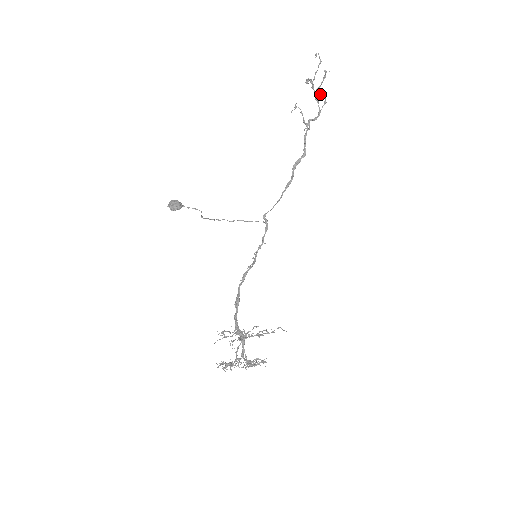
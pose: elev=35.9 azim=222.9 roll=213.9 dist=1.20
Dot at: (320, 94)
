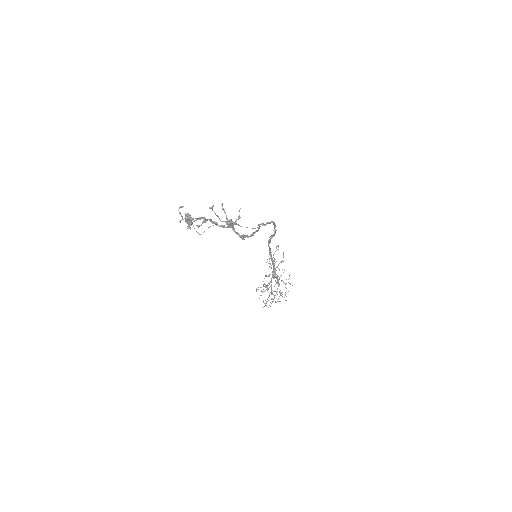
Dot at: (223, 210)
